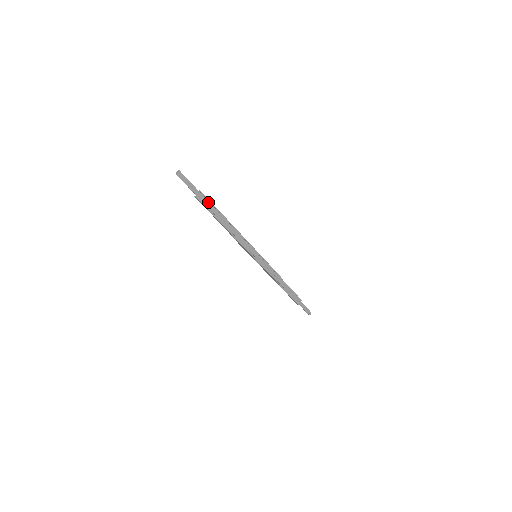
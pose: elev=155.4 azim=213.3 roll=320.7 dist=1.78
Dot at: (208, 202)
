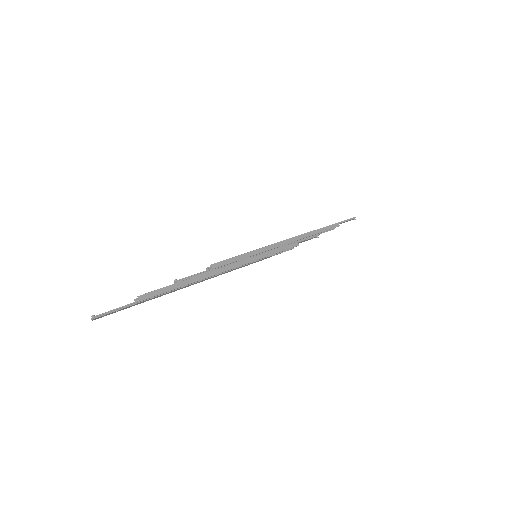
Dot at: (157, 296)
